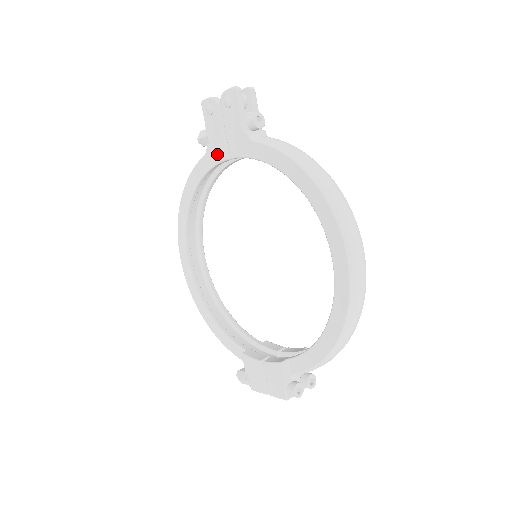
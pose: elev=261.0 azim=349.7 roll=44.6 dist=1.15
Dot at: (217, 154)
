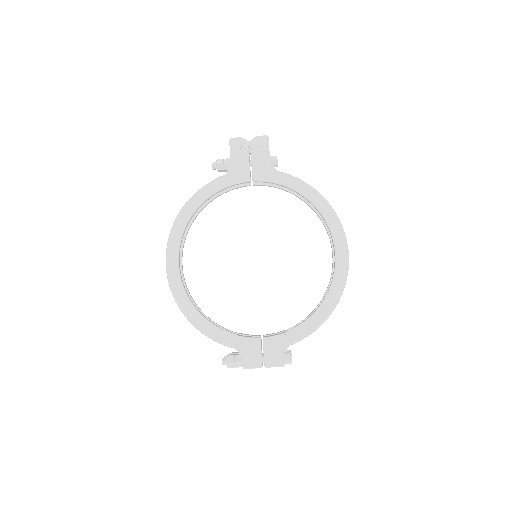
Dot at: (239, 176)
